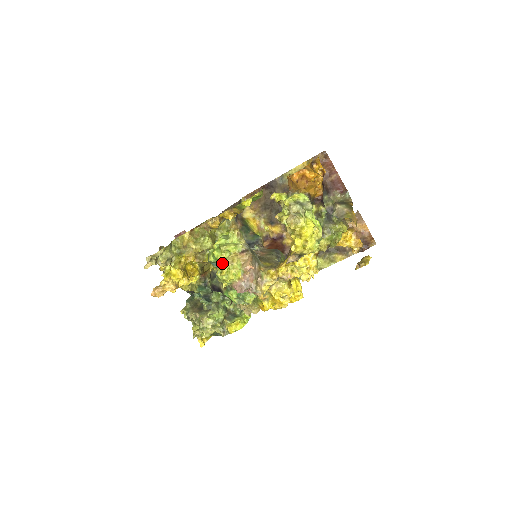
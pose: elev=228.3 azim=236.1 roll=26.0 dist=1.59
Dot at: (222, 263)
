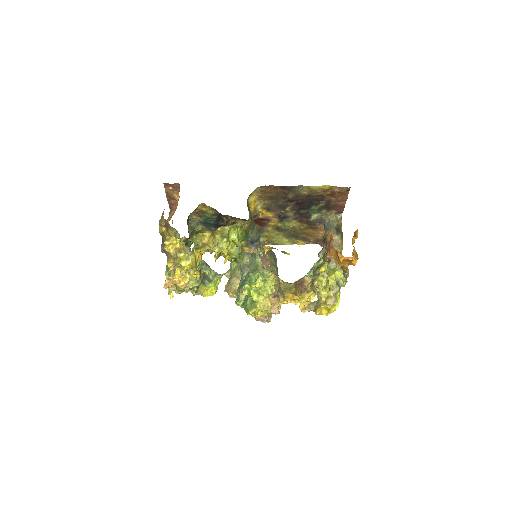
Dot at: (260, 309)
